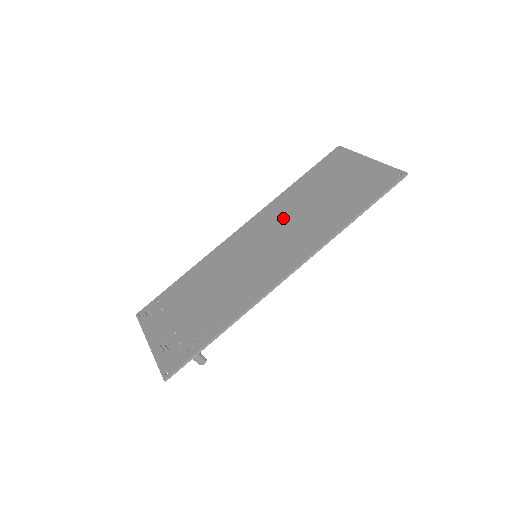
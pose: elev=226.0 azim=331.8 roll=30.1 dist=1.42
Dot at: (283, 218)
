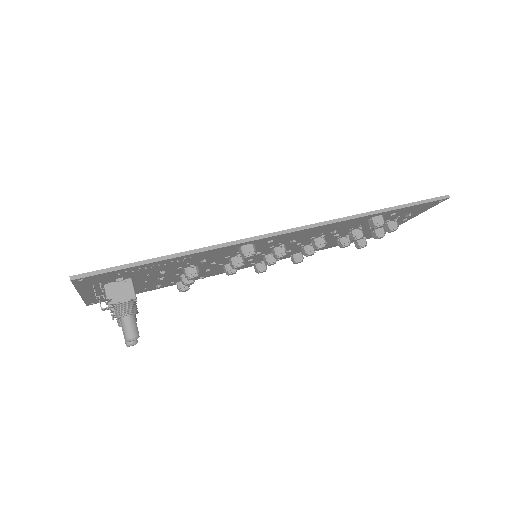
Dot at: occluded
